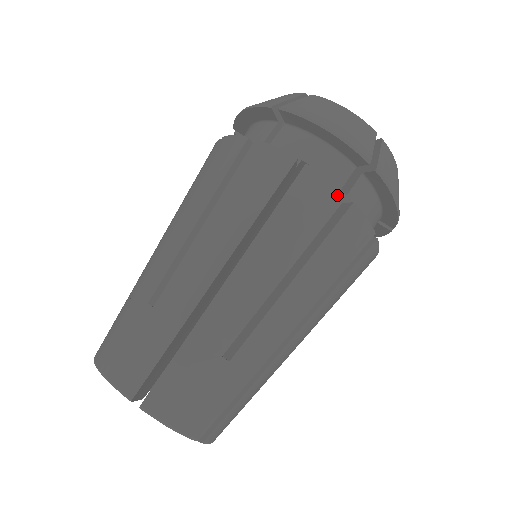
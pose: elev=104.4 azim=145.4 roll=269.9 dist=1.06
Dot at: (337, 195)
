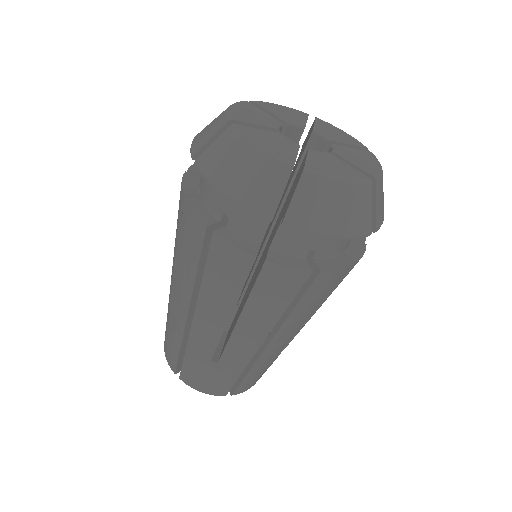
Dot at: (346, 270)
